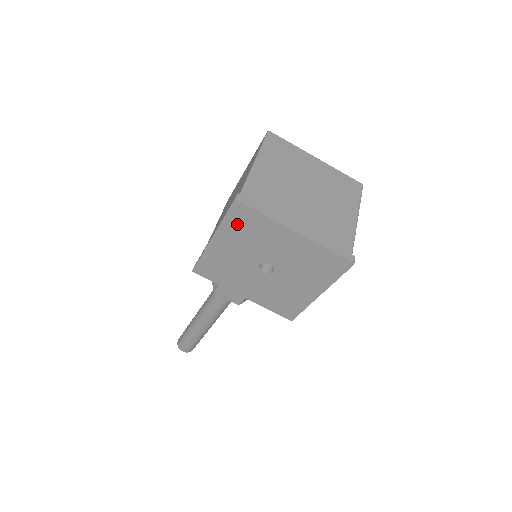
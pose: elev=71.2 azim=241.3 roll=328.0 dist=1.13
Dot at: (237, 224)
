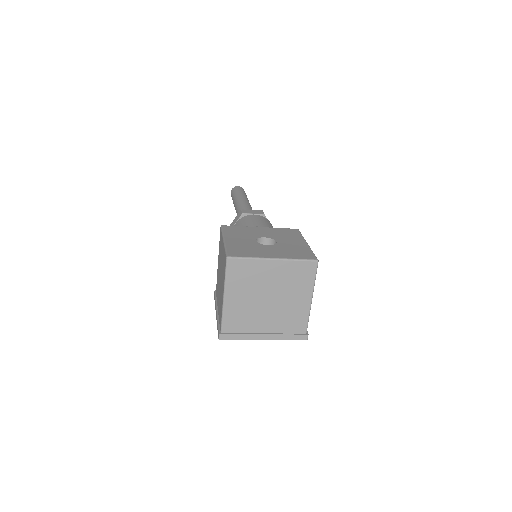
Dot at: occluded
